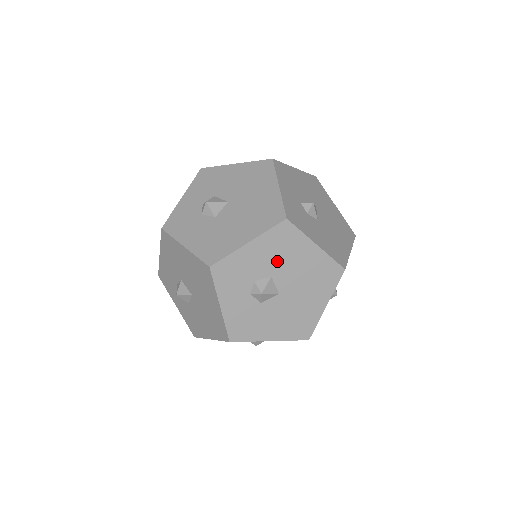
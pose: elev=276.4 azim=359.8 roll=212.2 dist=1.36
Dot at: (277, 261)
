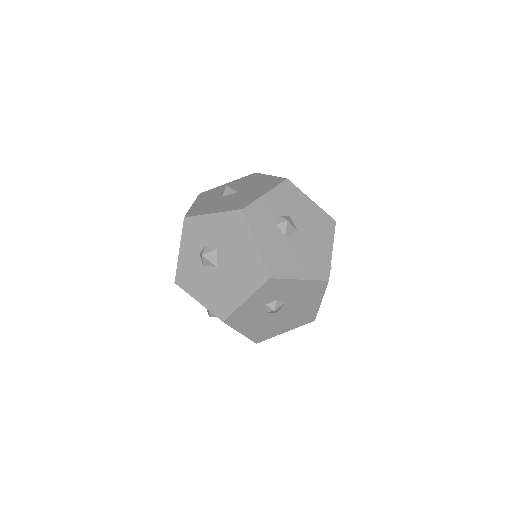
Dot at: (225, 239)
